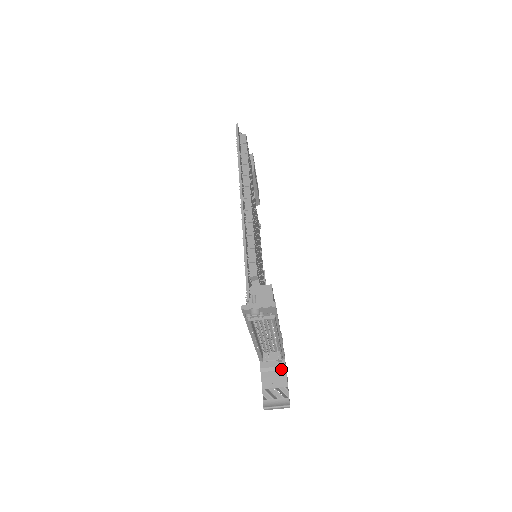
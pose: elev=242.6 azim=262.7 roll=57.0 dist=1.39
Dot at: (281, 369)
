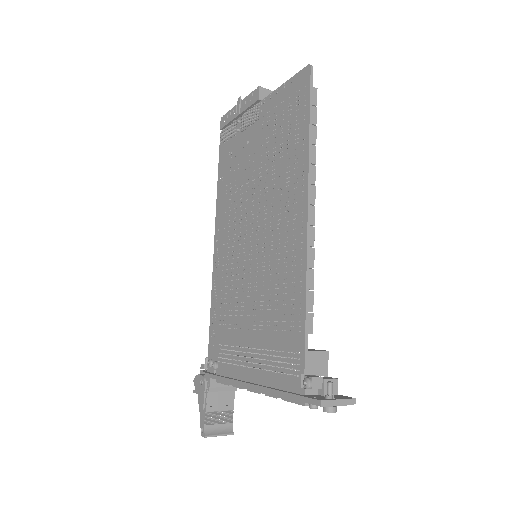
Dot at: (232, 390)
